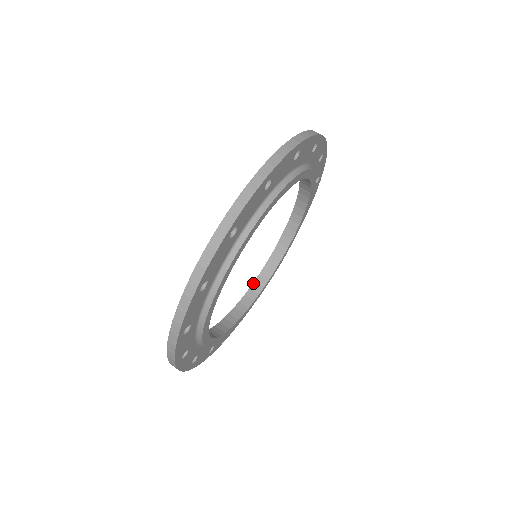
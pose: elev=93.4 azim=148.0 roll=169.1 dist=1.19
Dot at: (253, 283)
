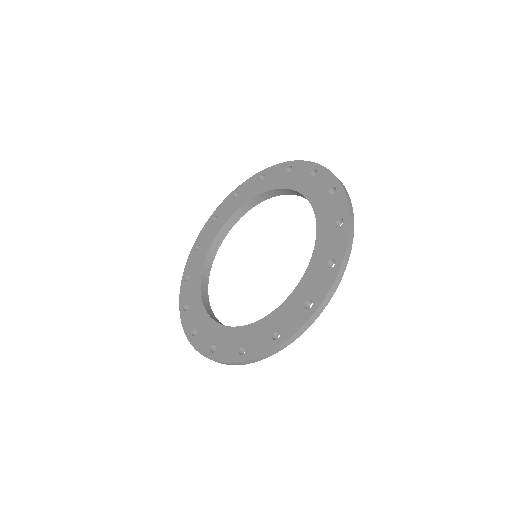
Dot at: (206, 309)
